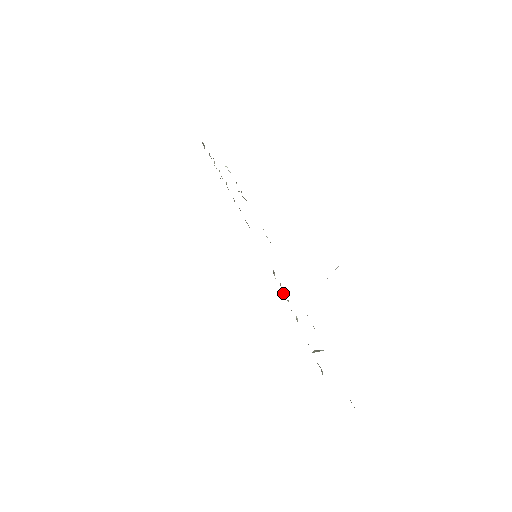
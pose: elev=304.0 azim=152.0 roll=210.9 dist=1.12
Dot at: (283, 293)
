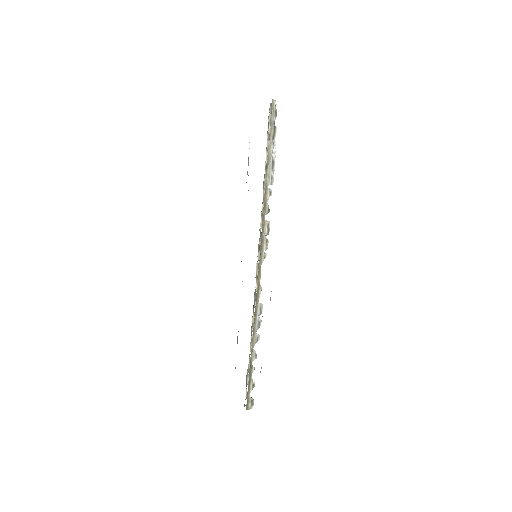
Dot at: occluded
